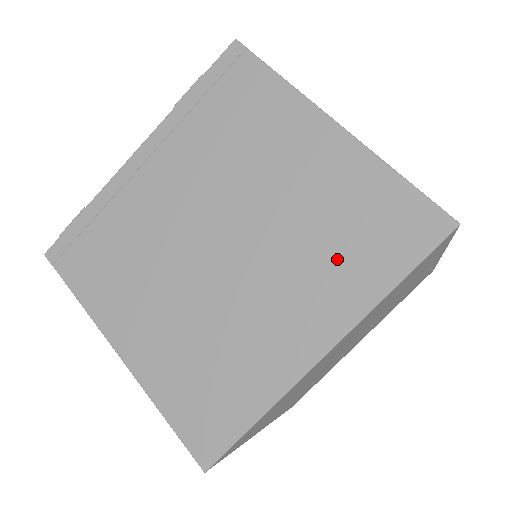
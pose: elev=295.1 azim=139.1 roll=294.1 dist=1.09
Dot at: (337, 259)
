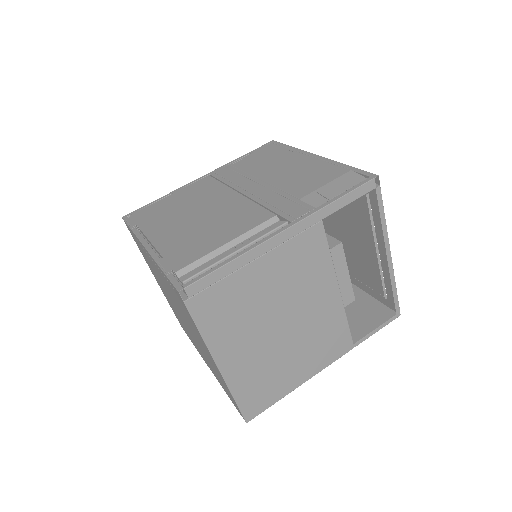
Dot at: (214, 371)
